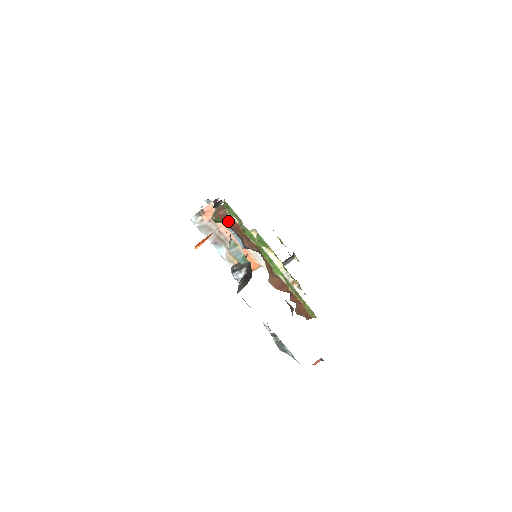
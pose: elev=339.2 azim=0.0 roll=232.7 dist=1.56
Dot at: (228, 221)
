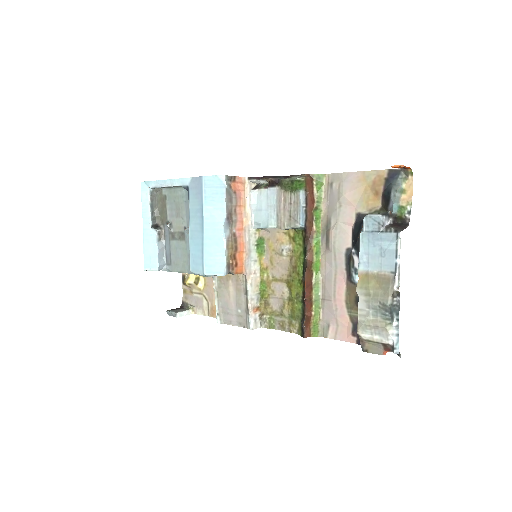
Dot at: (310, 191)
